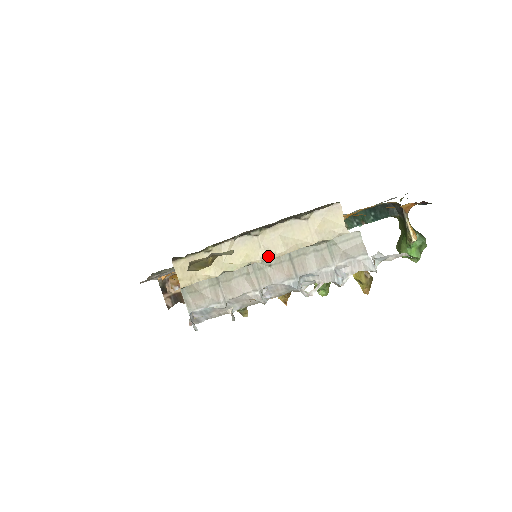
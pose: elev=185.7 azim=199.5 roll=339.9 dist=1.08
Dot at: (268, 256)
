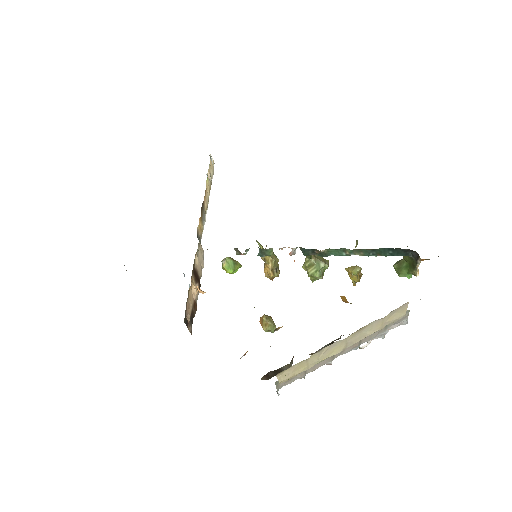
Dot at: (349, 346)
